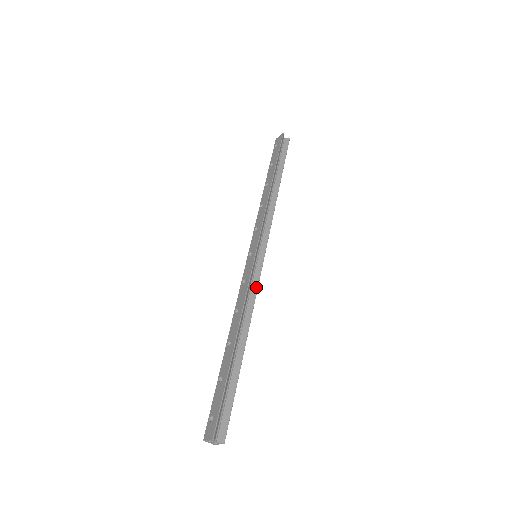
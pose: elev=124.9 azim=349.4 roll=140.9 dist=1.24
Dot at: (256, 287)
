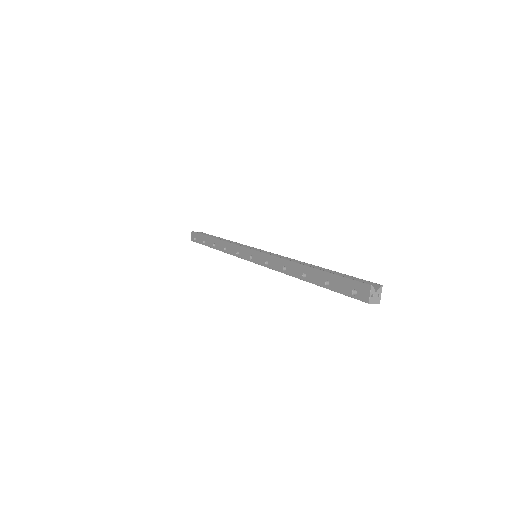
Dot at: (278, 256)
